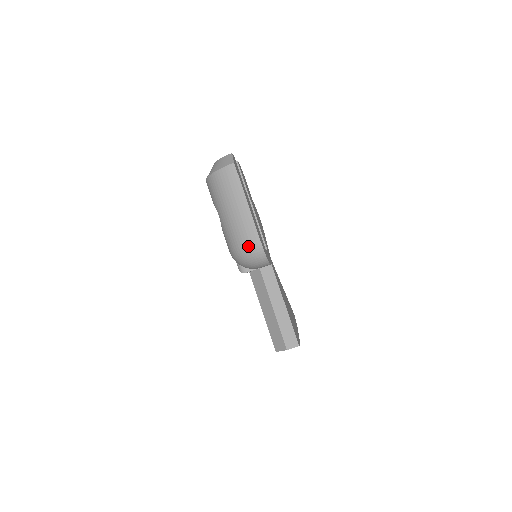
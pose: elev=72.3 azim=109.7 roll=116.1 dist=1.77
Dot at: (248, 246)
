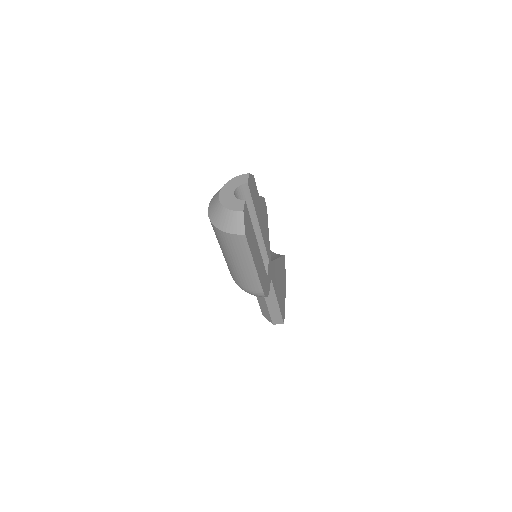
Dot at: (250, 292)
